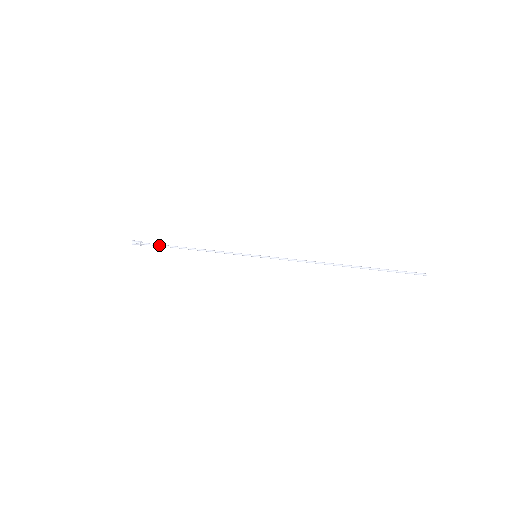
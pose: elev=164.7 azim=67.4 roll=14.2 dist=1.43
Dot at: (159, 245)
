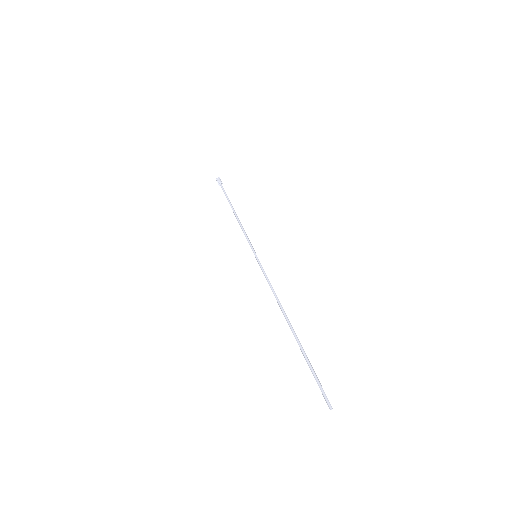
Dot at: (225, 193)
